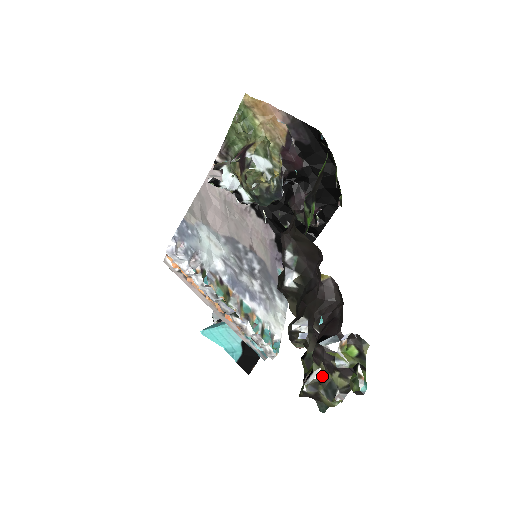
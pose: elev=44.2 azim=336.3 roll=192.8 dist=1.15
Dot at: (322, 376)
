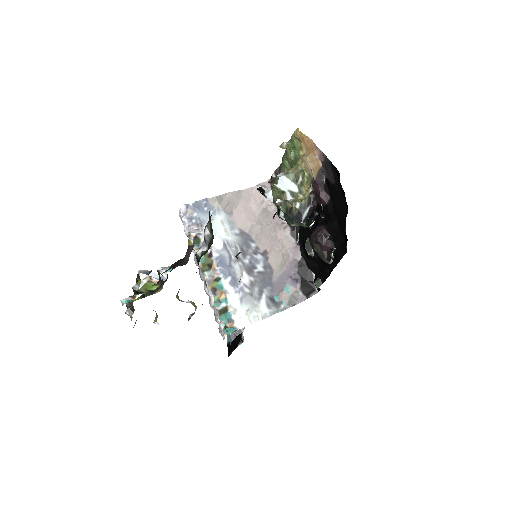
Dot at: occluded
